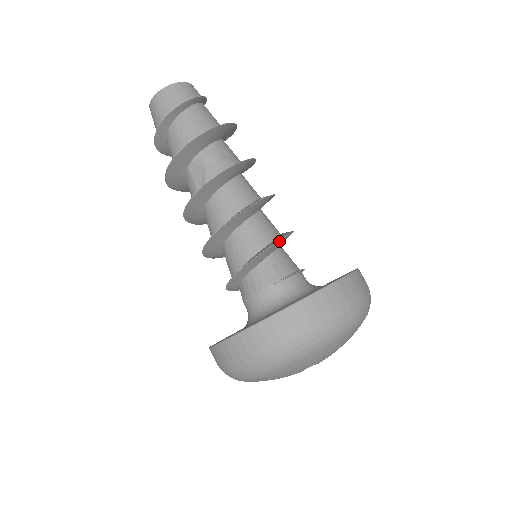
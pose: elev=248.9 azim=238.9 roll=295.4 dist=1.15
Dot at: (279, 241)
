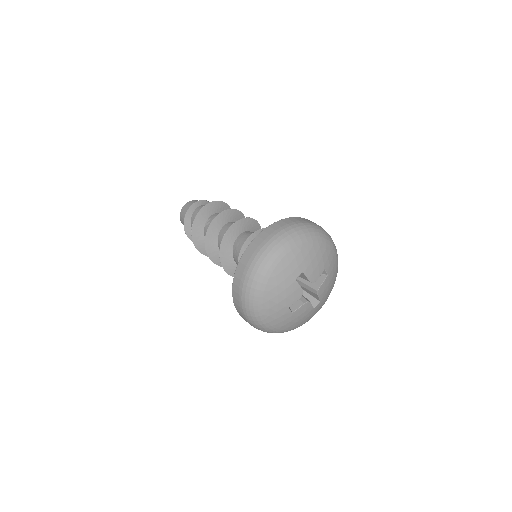
Dot at: occluded
